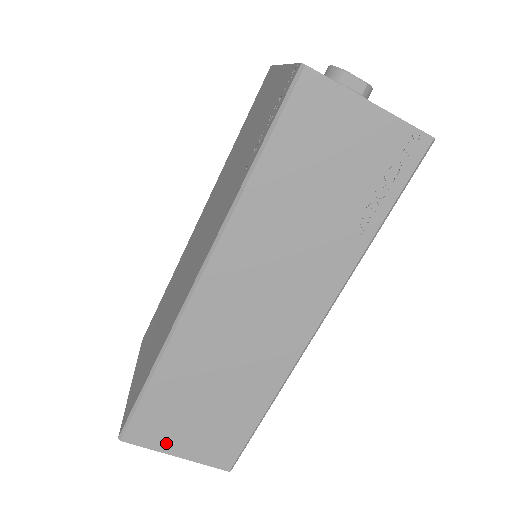
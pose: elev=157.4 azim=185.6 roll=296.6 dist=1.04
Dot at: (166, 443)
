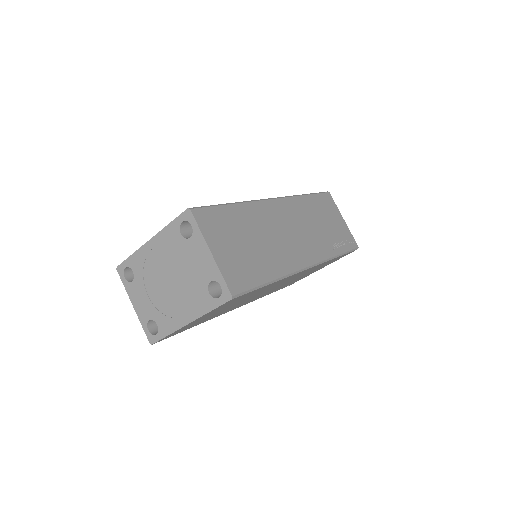
Dot at: (212, 238)
